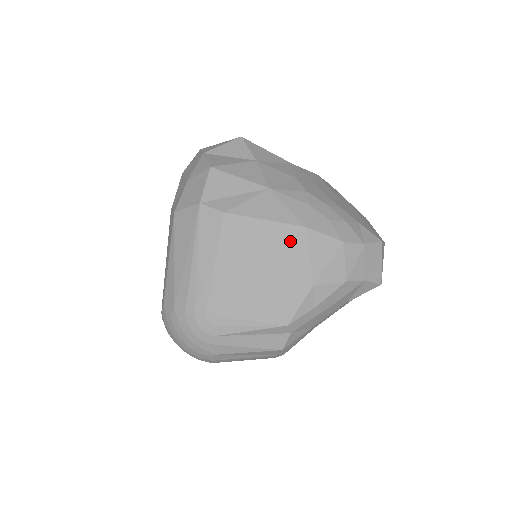
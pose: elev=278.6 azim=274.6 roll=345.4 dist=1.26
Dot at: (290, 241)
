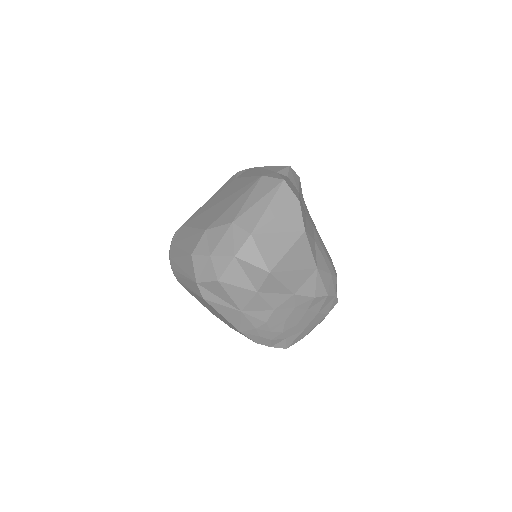
Dot at: (230, 324)
